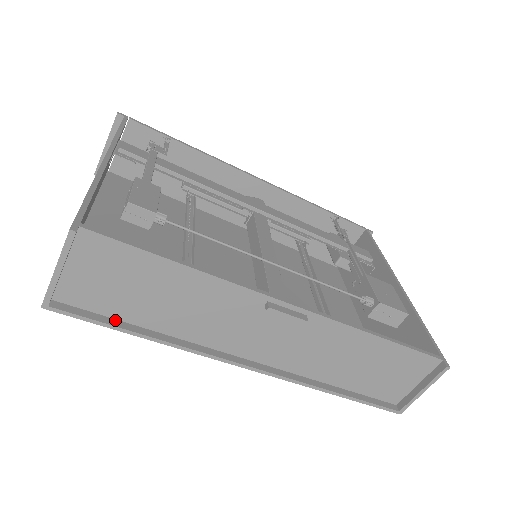
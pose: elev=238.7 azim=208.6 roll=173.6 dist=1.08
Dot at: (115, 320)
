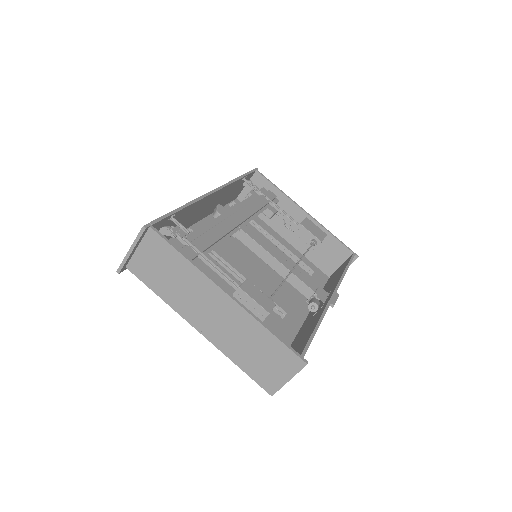
Dot at: occluded
